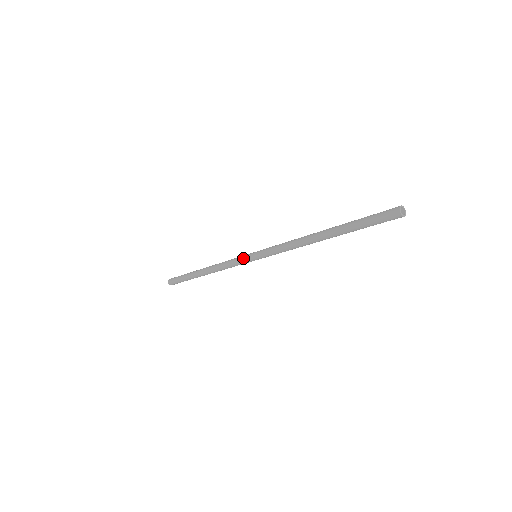
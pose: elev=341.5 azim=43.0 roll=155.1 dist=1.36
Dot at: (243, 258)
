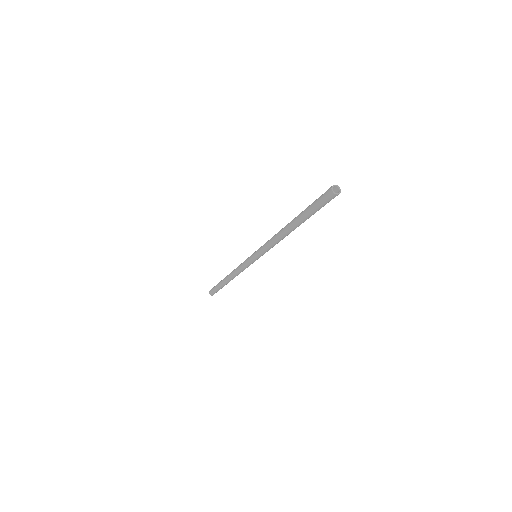
Dot at: (248, 262)
